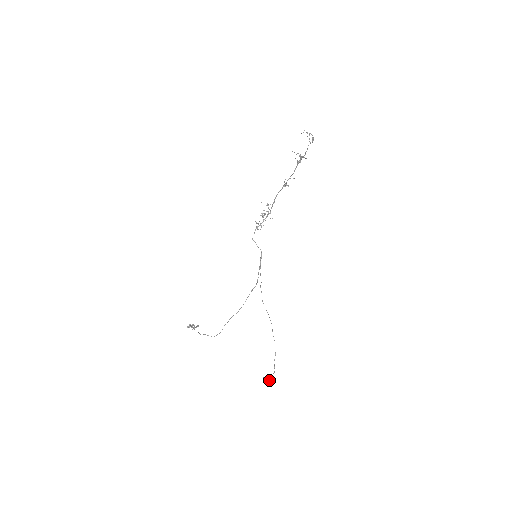
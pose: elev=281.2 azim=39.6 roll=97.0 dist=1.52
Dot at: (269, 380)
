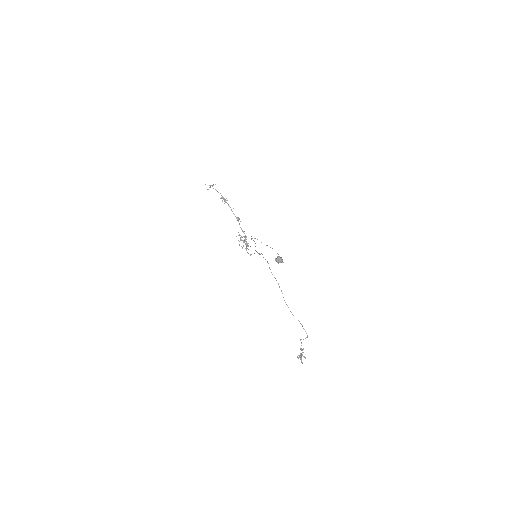
Dot at: (278, 257)
